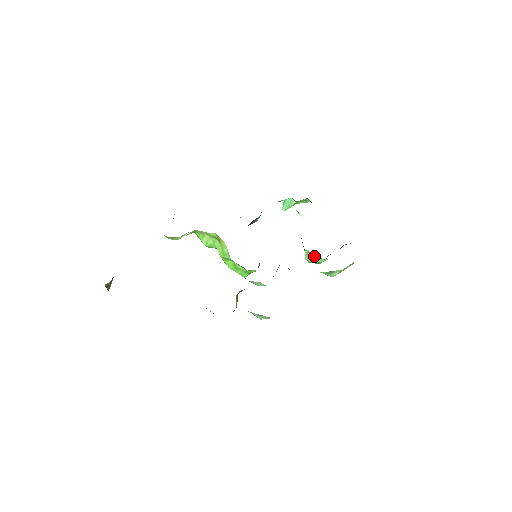
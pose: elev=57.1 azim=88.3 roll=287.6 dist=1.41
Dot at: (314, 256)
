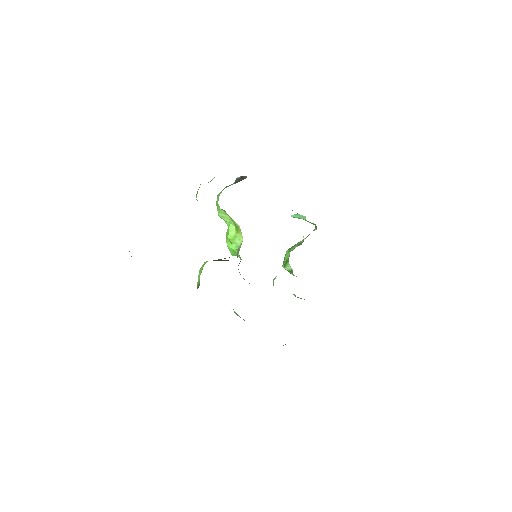
Dot at: occluded
